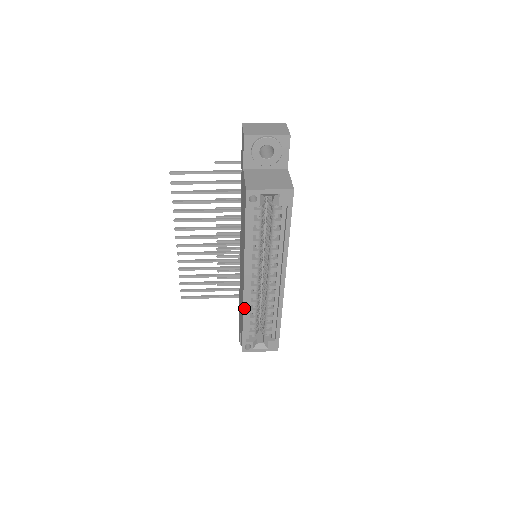
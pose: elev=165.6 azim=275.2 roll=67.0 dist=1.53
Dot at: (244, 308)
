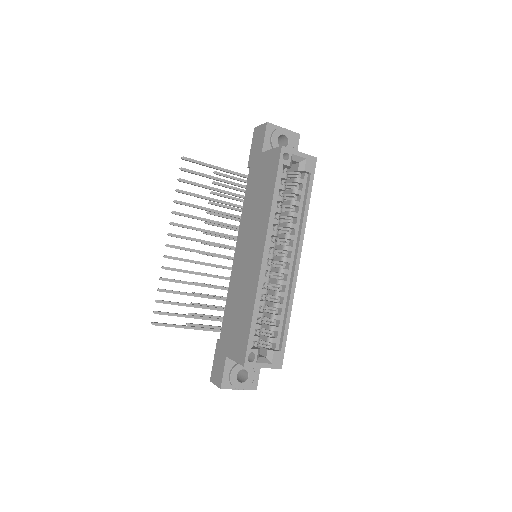
Dot at: (257, 292)
